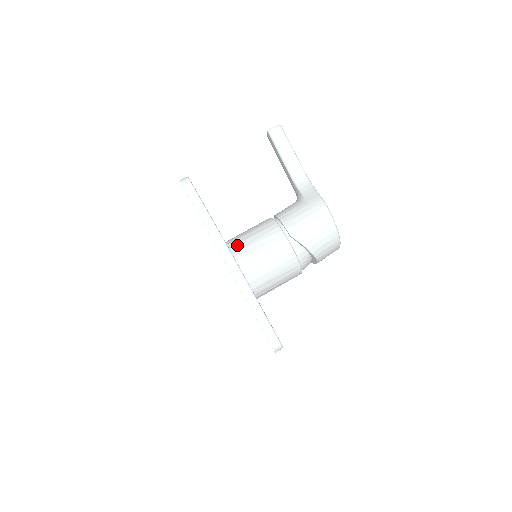
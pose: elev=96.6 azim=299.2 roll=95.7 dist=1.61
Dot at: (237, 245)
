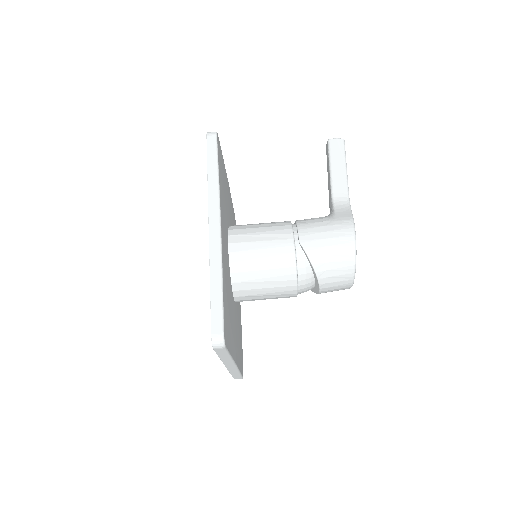
Dot at: (238, 229)
